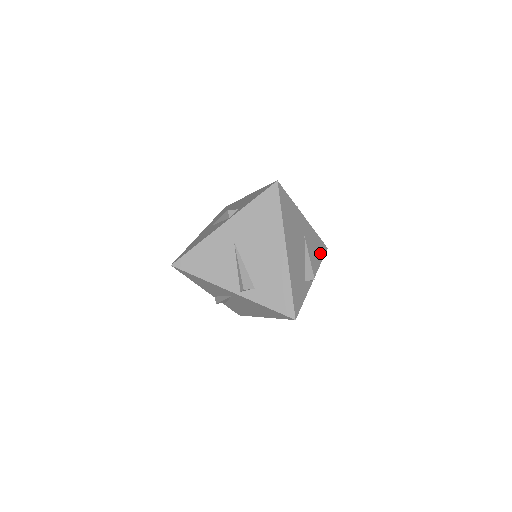
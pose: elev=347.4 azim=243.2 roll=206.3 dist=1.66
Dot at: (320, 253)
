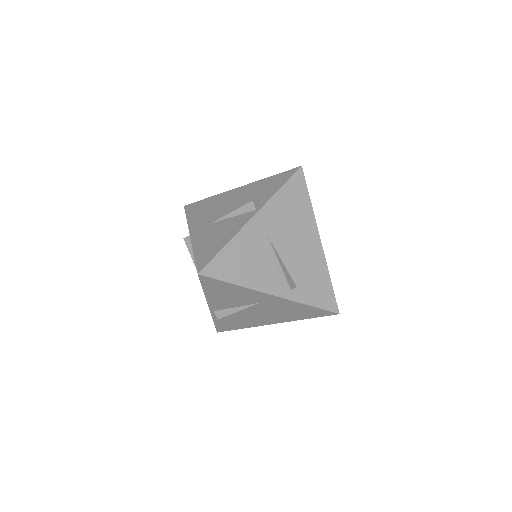
Dot at: occluded
